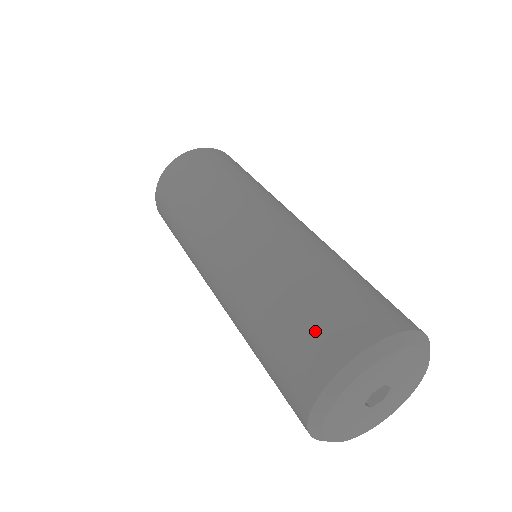
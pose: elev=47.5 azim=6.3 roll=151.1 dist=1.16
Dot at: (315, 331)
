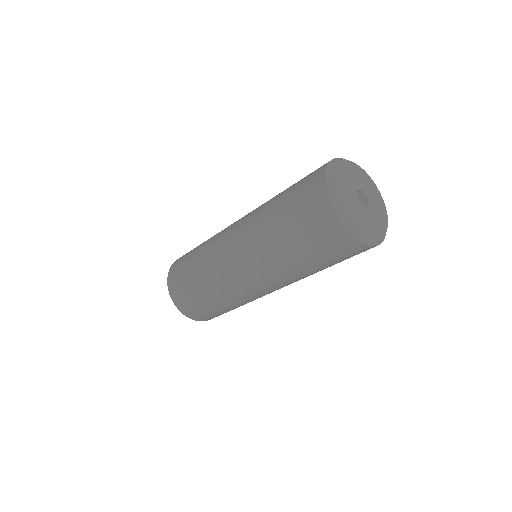
Dot at: (308, 176)
